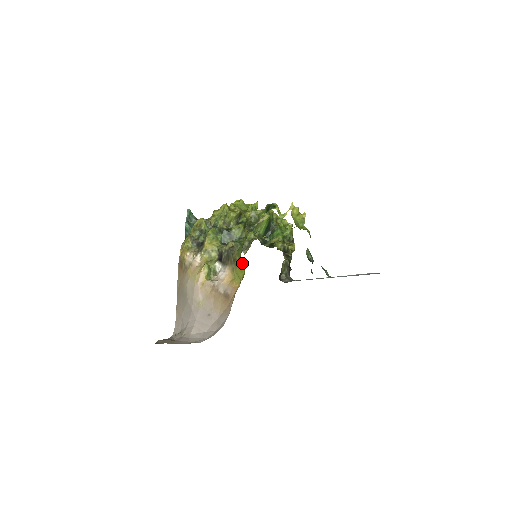
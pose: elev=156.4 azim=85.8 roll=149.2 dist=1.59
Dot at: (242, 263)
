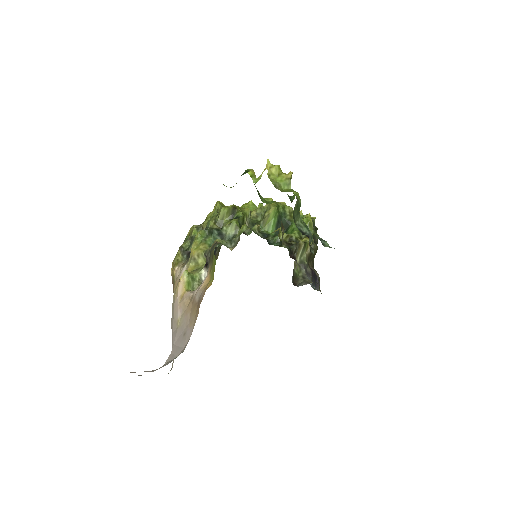
Dot at: occluded
